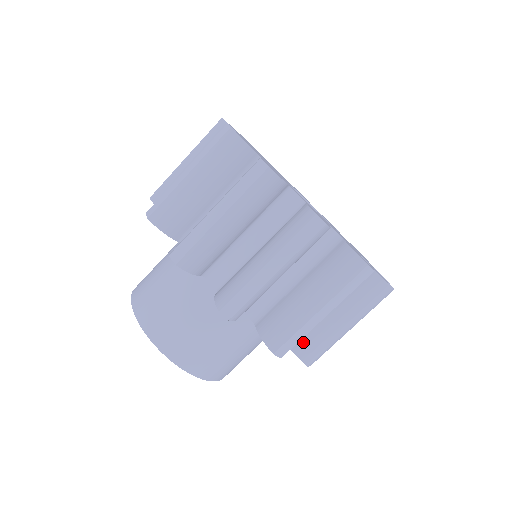
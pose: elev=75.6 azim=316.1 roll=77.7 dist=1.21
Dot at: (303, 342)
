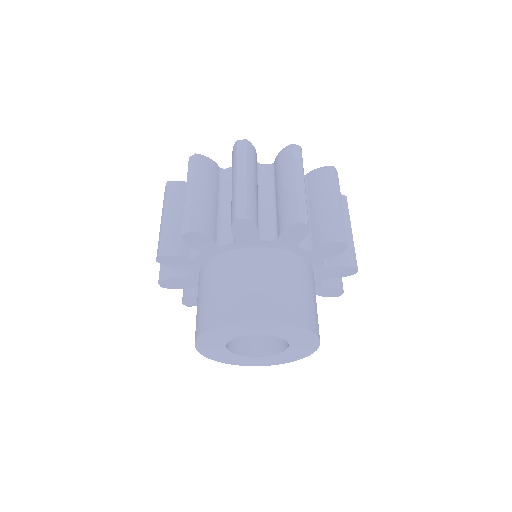
Dot at: (324, 234)
